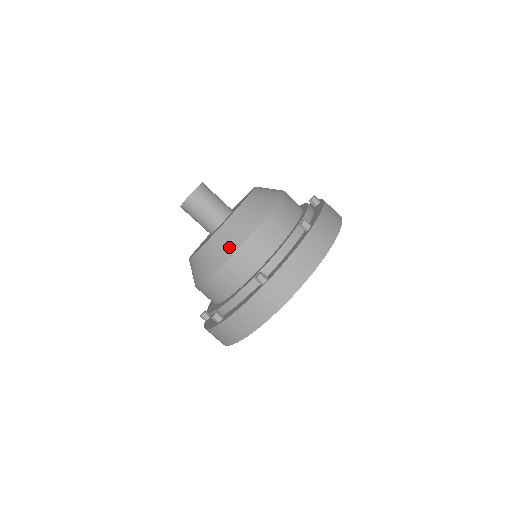
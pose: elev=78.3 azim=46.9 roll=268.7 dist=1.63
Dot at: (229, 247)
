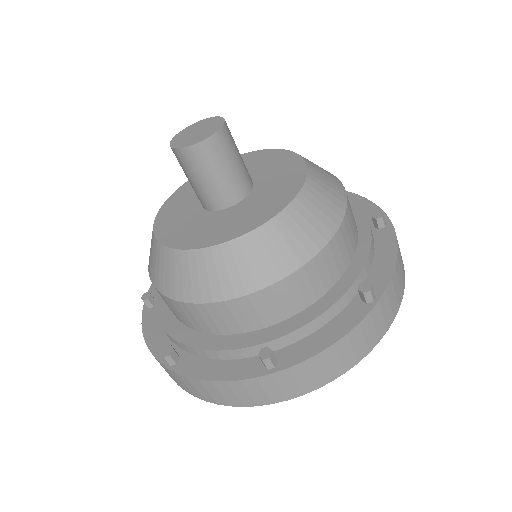
Dot at: (314, 237)
